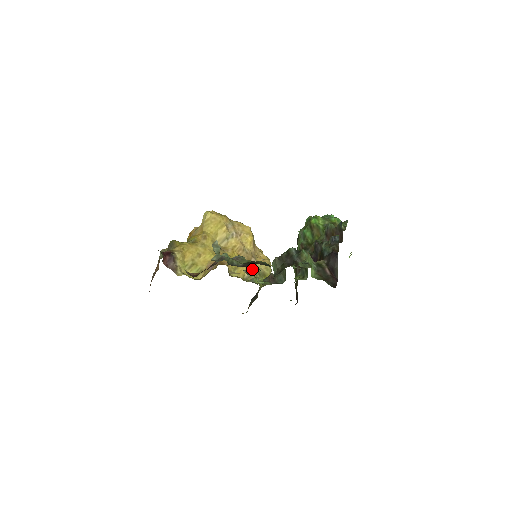
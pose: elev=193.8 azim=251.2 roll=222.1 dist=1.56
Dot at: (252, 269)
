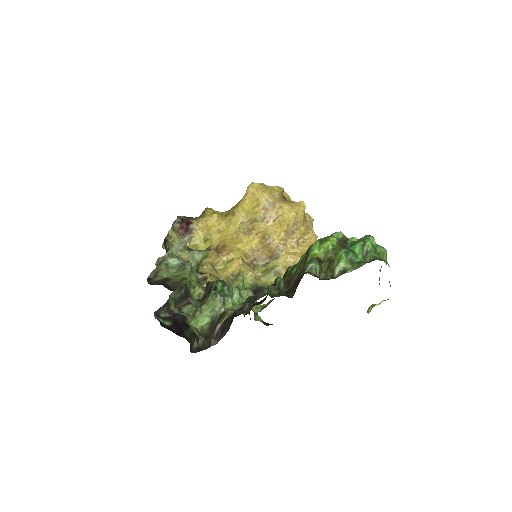
Dot at: (271, 262)
